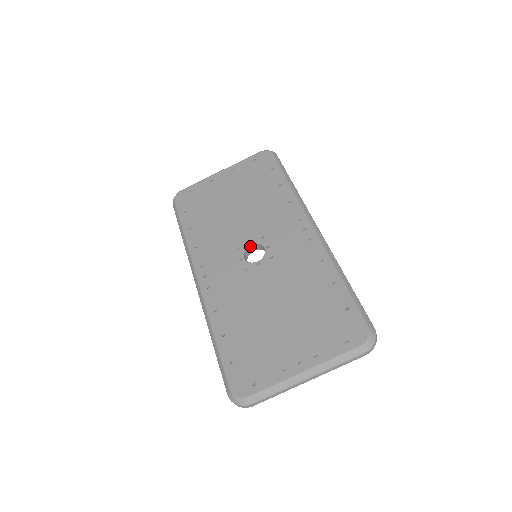
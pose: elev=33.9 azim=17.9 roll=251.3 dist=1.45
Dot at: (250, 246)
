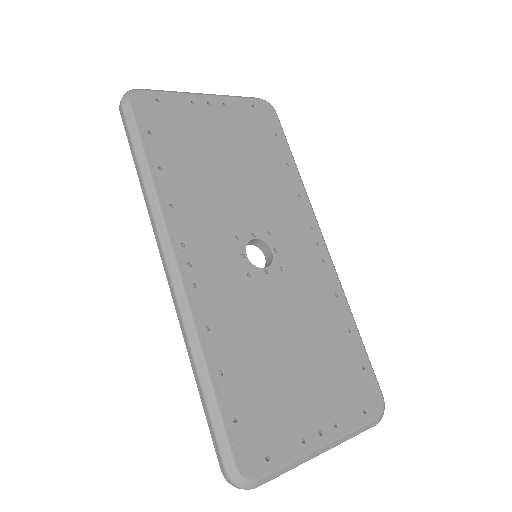
Dot at: (253, 239)
